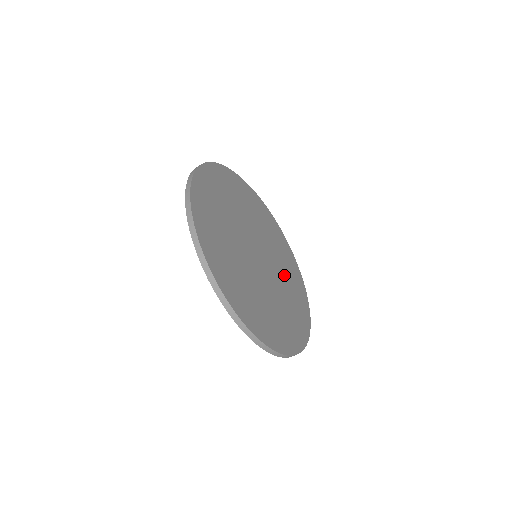
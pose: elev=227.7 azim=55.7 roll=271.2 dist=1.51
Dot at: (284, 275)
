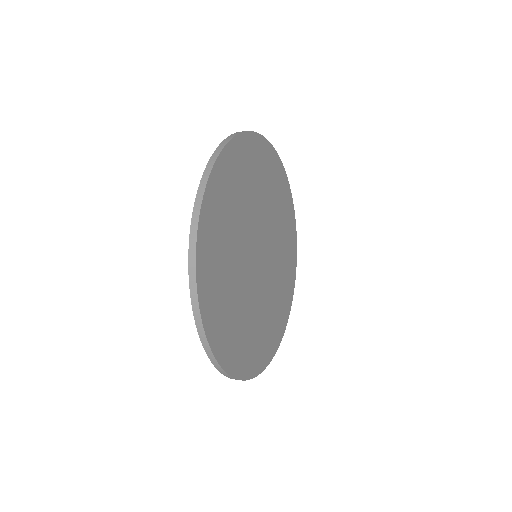
Dot at: (280, 260)
